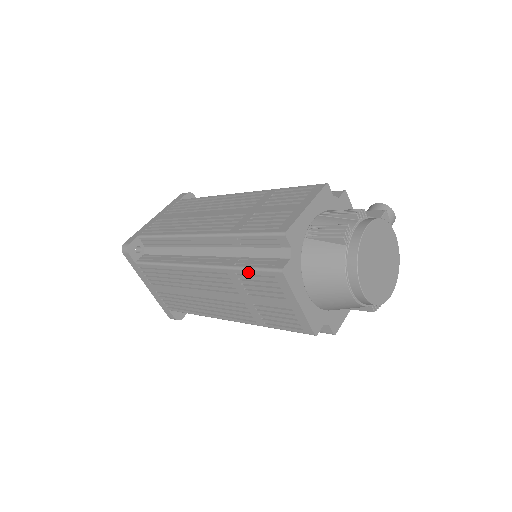
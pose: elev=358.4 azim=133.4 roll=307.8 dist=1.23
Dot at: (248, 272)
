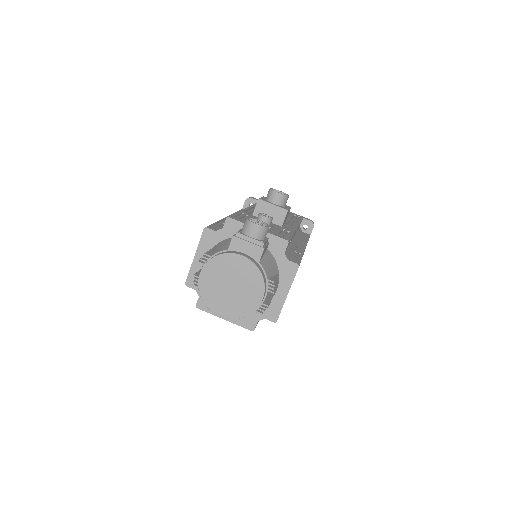
Dot at: occluded
